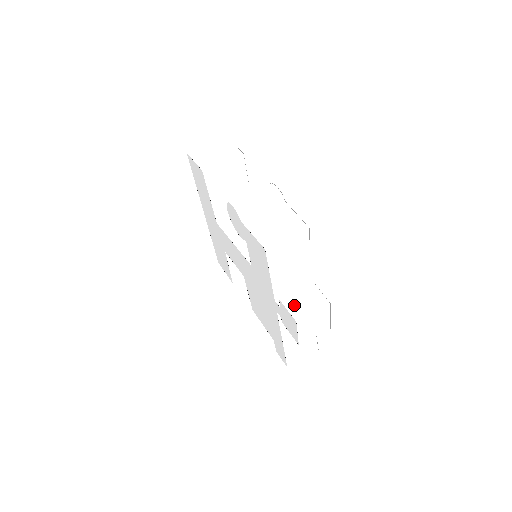
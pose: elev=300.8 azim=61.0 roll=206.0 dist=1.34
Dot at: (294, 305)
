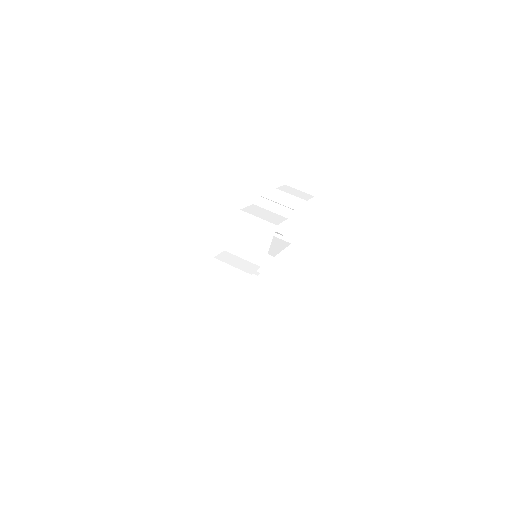
Dot at: (225, 256)
